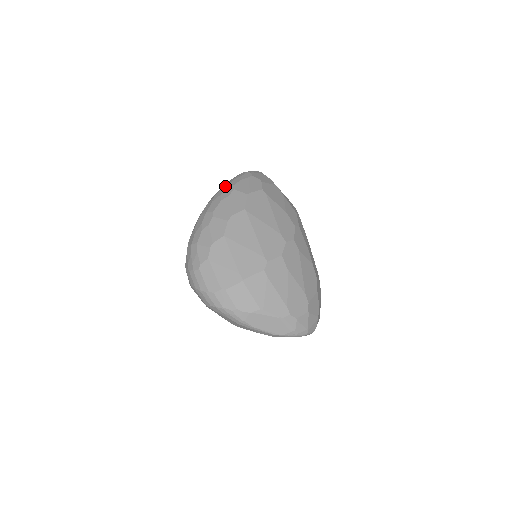
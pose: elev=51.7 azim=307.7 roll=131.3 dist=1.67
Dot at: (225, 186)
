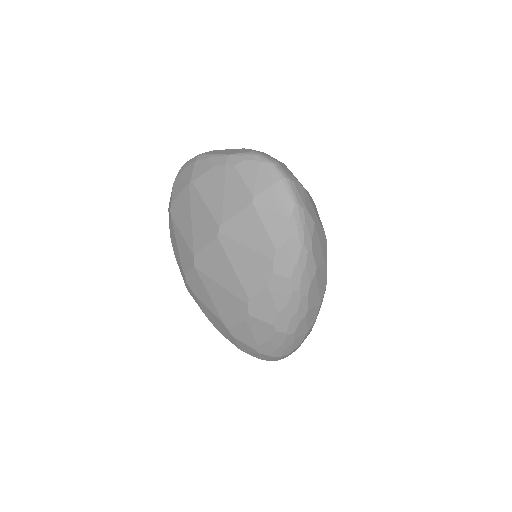
Dot at: occluded
